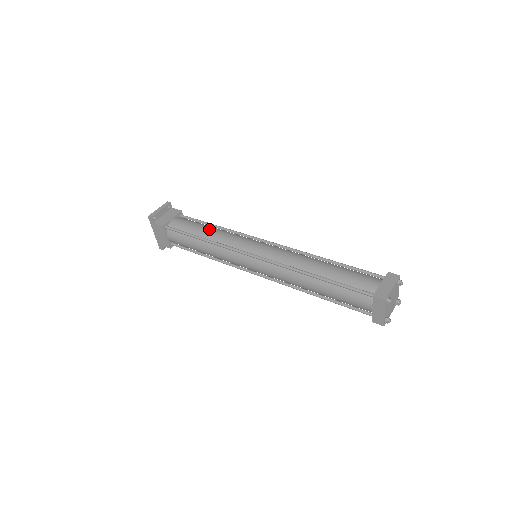
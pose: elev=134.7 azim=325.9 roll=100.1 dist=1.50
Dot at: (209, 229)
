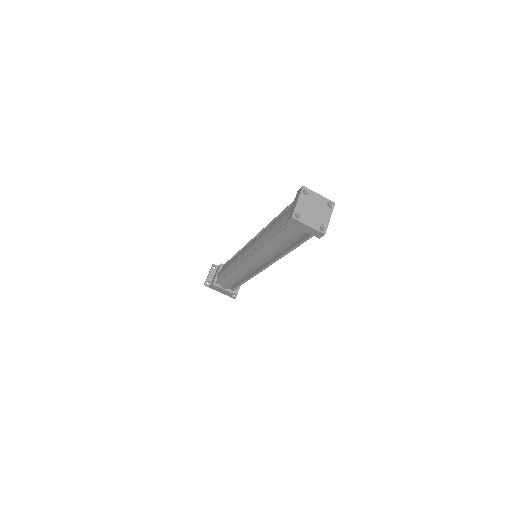
Dot at: (229, 263)
